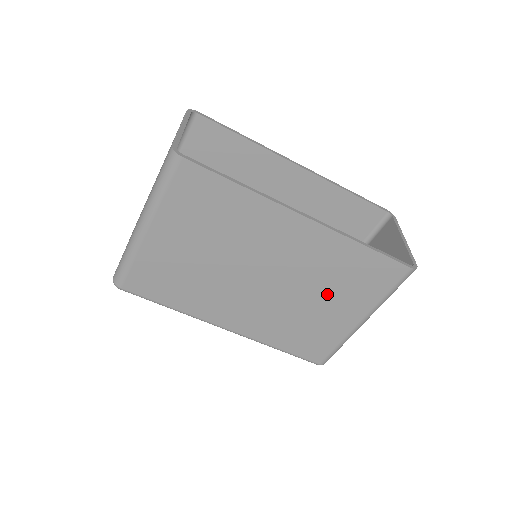
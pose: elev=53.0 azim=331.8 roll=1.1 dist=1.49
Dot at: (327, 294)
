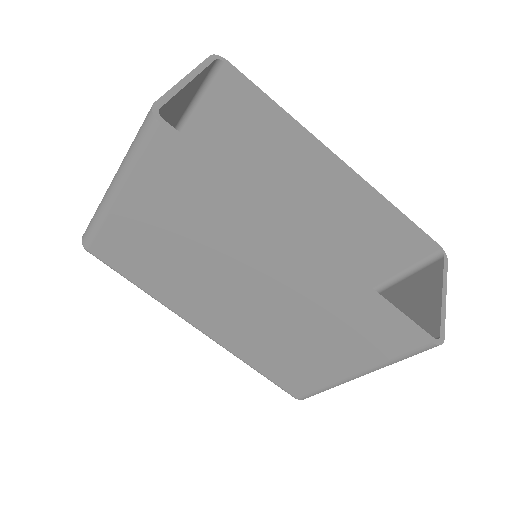
Dot at: (318, 334)
